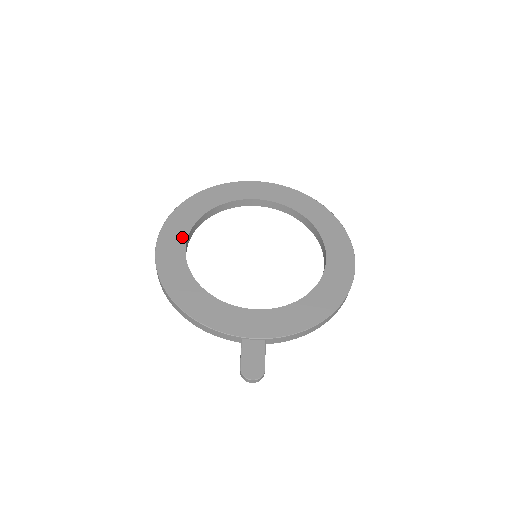
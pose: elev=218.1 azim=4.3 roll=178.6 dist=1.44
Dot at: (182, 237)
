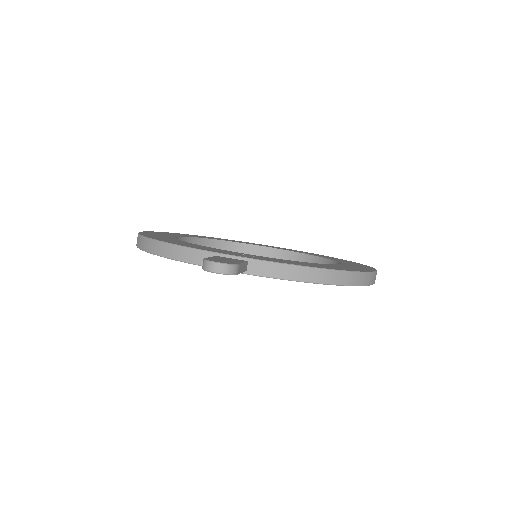
Dot at: (178, 235)
